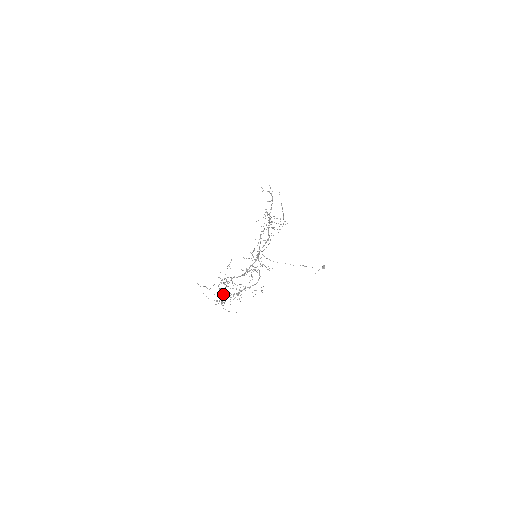
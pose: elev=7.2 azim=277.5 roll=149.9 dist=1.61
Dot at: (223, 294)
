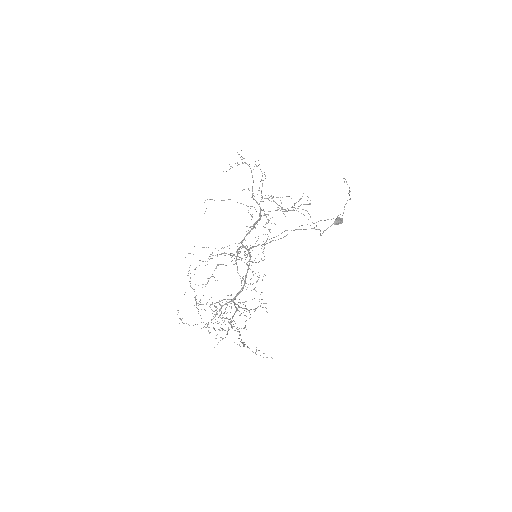
Dot at: occluded
